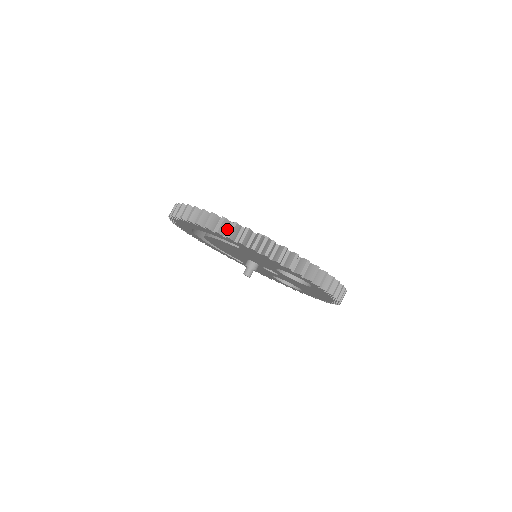
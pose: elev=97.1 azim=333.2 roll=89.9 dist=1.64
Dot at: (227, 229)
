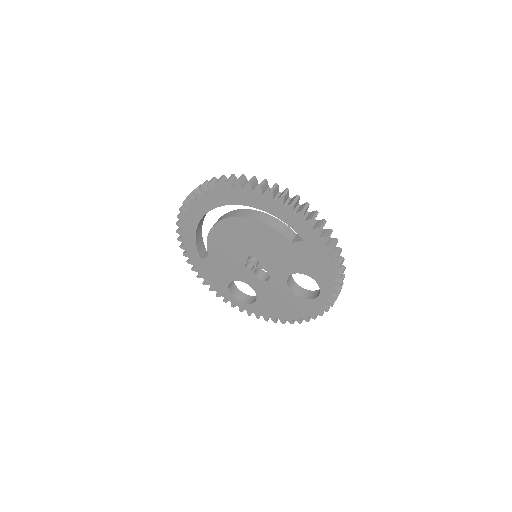
Dot at: (313, 222)
